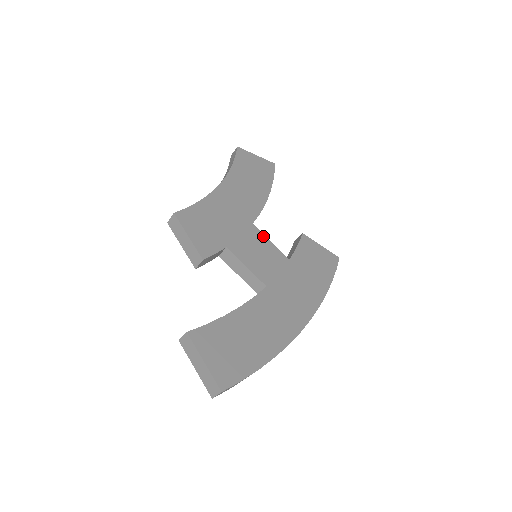
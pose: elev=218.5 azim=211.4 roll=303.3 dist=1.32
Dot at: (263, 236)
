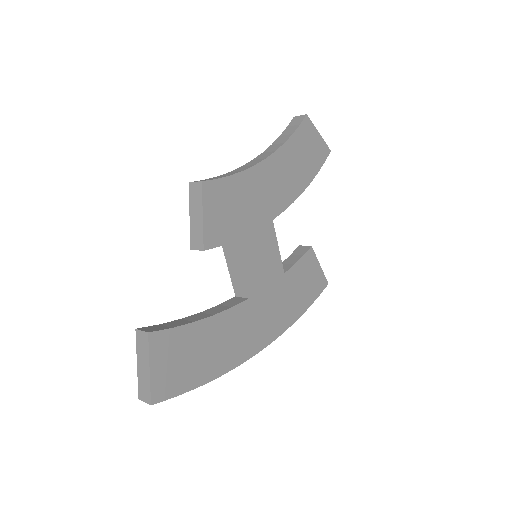
Dot at: (275, 238)
